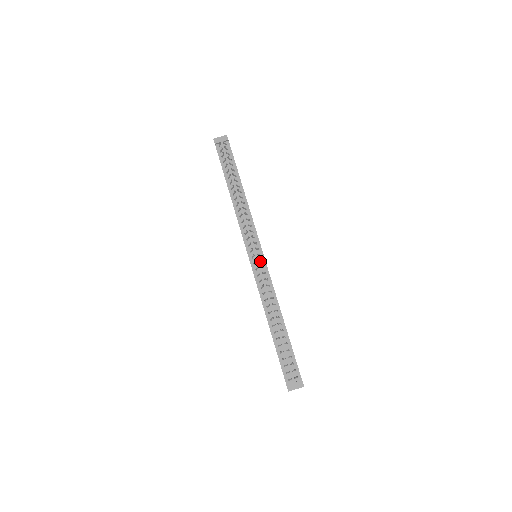
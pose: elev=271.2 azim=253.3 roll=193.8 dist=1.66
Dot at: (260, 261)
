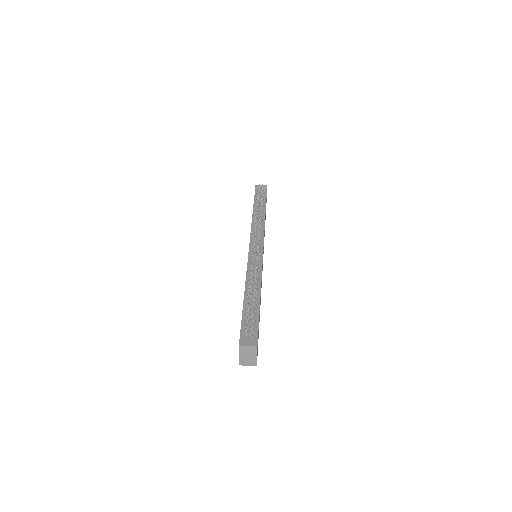
Dot at: (258, 252)
